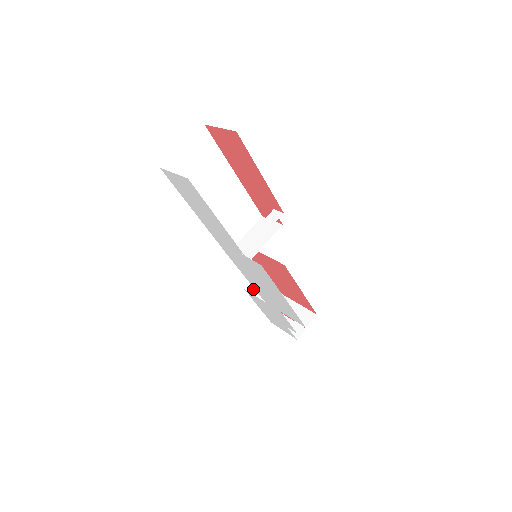
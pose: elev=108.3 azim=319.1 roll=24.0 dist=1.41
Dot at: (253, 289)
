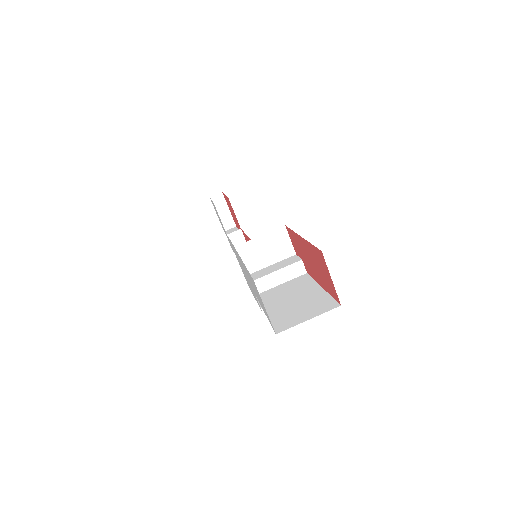
Dot at: occluded
